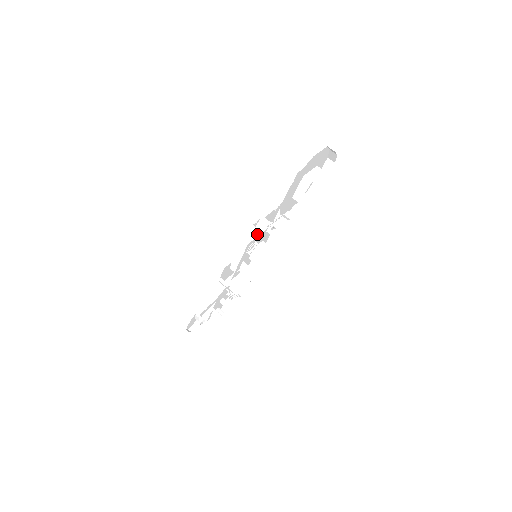
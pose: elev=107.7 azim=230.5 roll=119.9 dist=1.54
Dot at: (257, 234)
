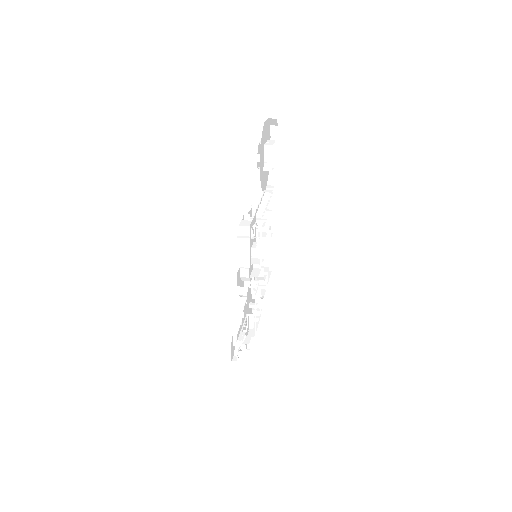
Dot at: (250, 223)
